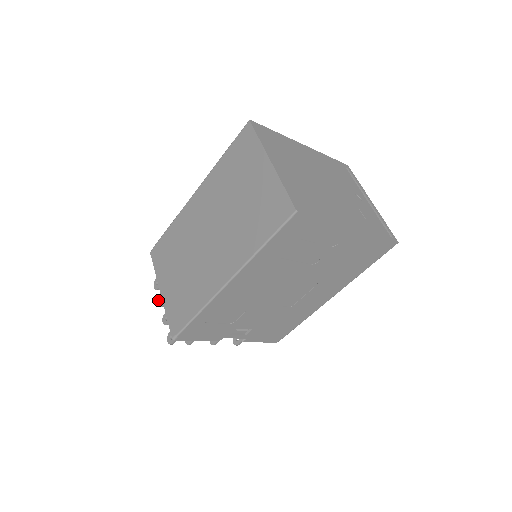
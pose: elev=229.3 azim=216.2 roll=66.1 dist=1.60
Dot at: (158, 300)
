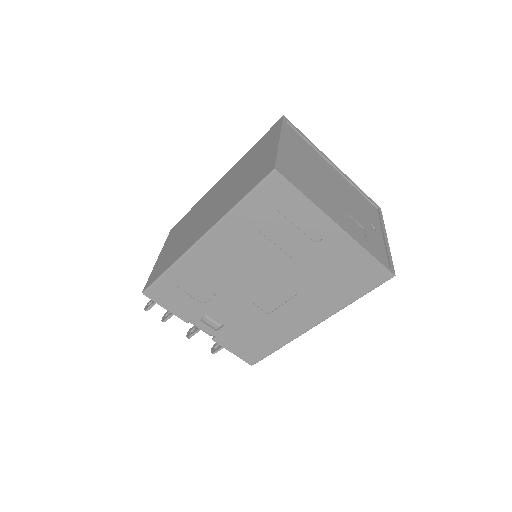
Dot at: occluded
